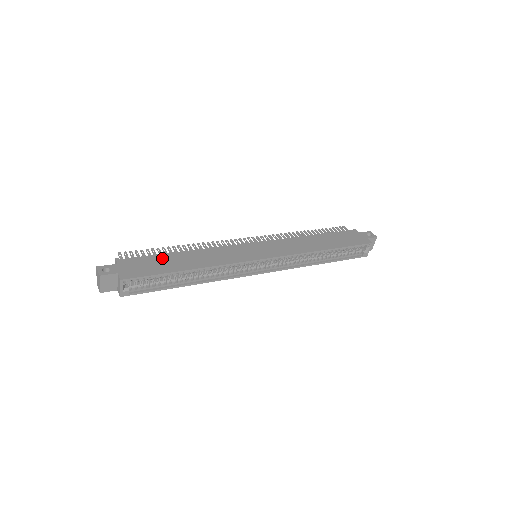
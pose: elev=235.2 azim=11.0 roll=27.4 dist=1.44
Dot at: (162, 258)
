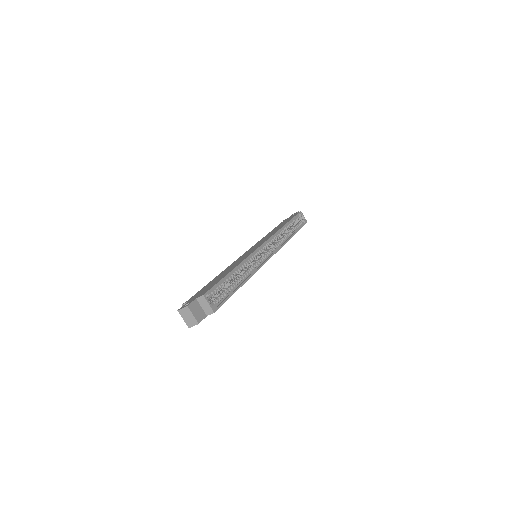
Dot at: (209, 284)
